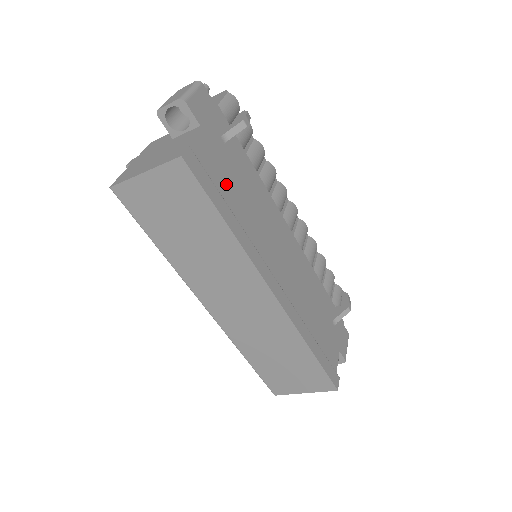
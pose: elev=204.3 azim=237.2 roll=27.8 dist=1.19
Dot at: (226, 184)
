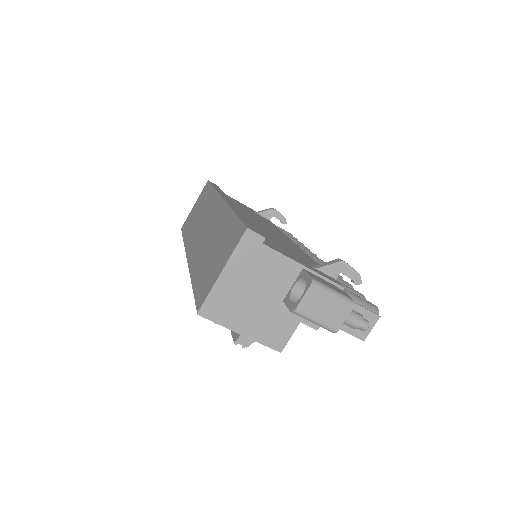
Dot at: (236, 203)
